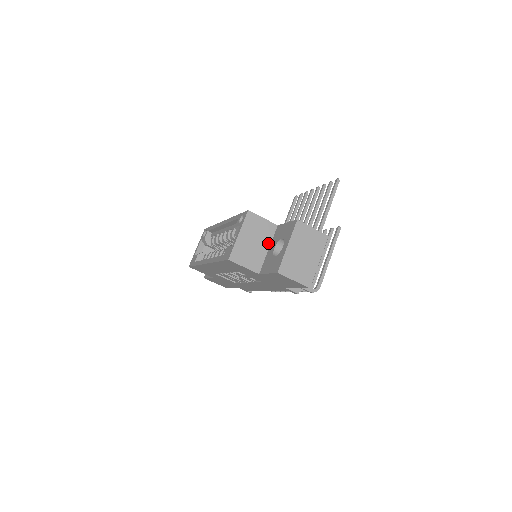
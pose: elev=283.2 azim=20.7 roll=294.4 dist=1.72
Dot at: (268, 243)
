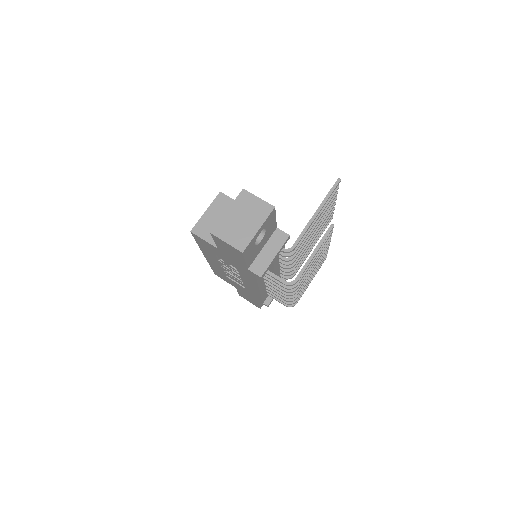
Dot at: occluded
